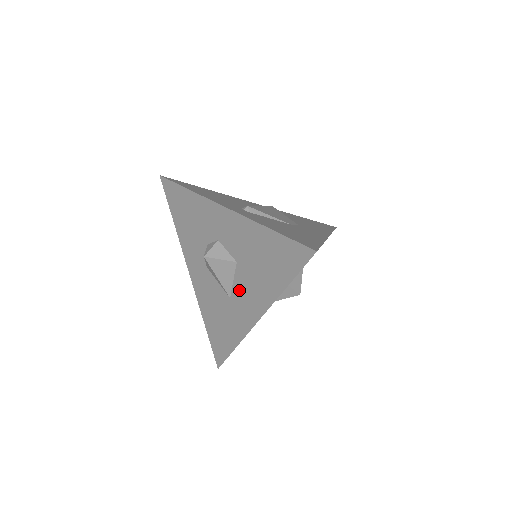
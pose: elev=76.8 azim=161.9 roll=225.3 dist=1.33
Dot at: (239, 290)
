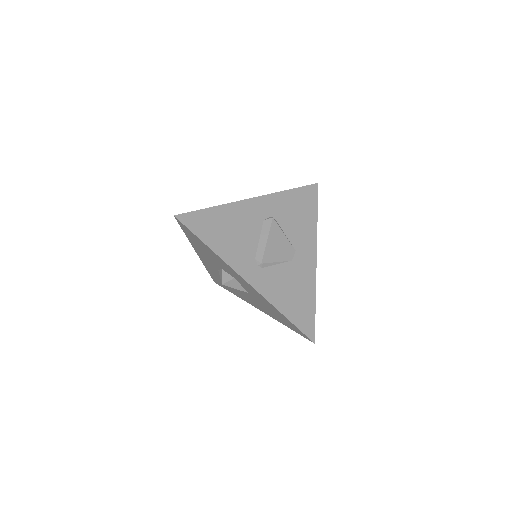
Dot at: (246, 296)
